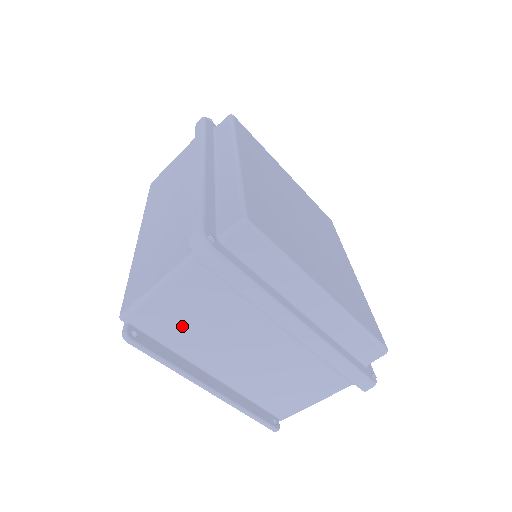
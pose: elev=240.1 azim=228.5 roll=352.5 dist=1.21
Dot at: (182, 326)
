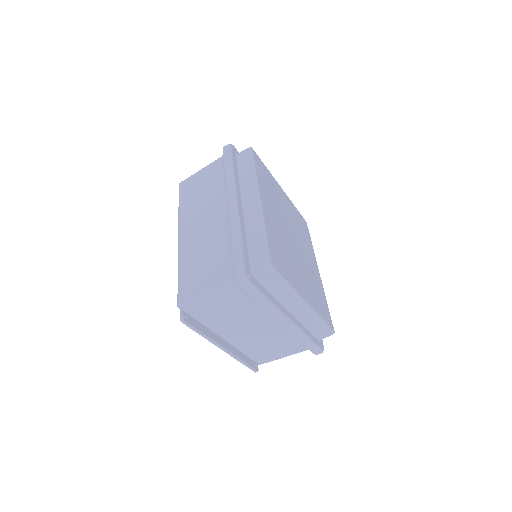
Dot at: (215, 314)
